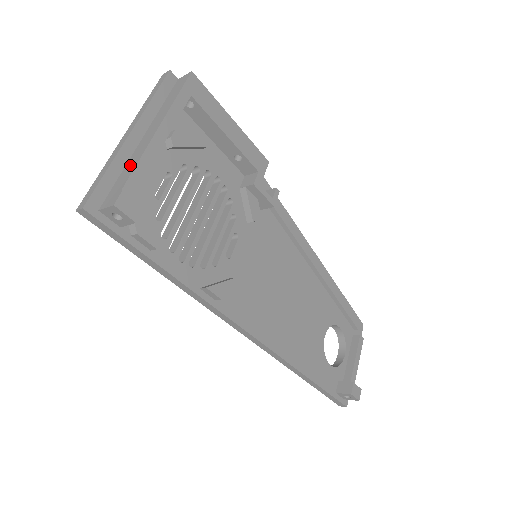
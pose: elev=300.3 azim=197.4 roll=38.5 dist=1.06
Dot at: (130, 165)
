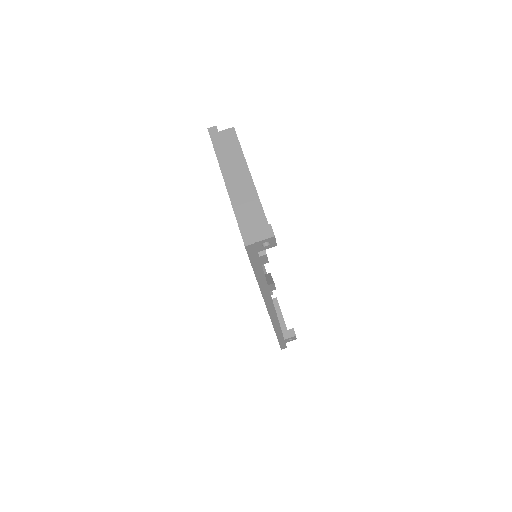
Dot at: (252, 205)
